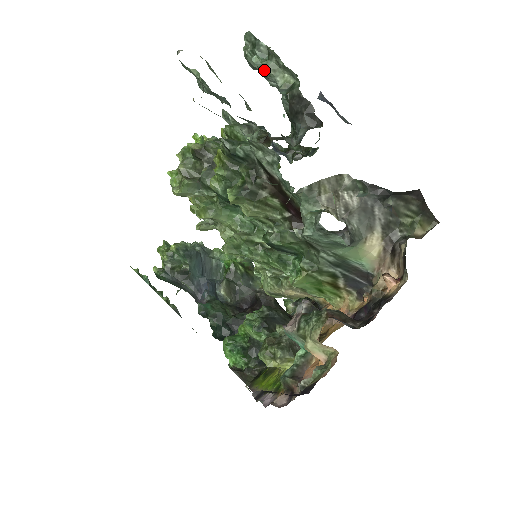
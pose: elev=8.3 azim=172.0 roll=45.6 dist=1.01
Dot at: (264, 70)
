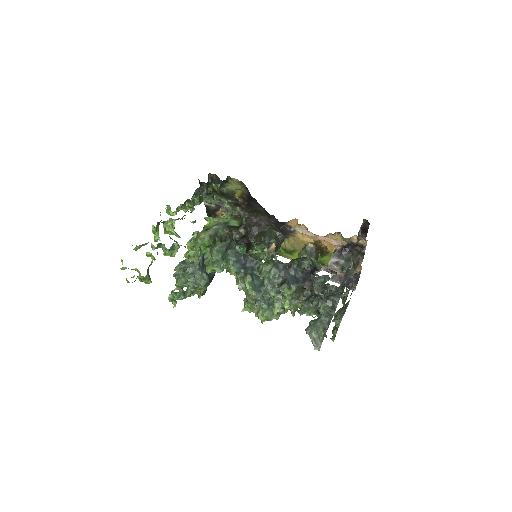
Dot at: occluded
